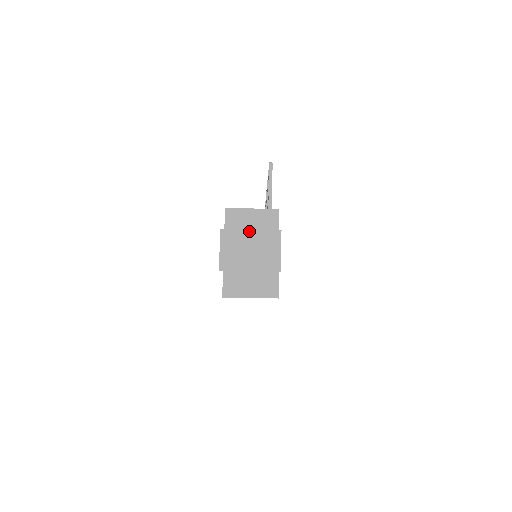
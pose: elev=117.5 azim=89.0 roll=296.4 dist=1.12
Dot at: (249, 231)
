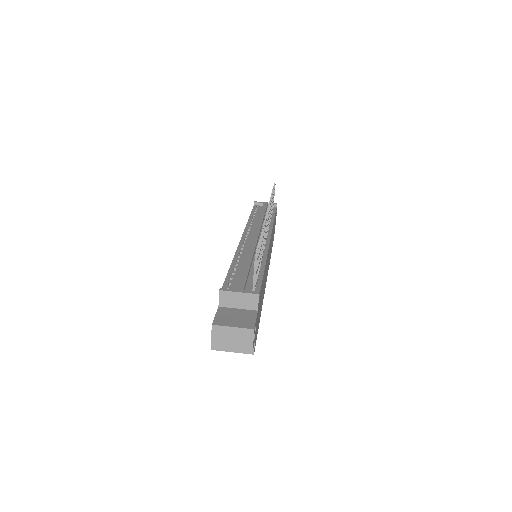
Dot at: (232, 328)
